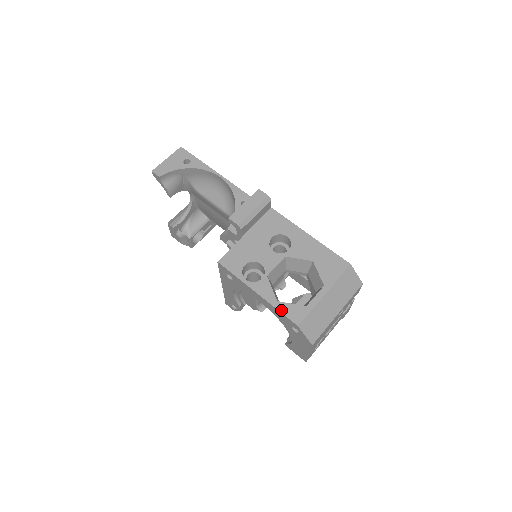
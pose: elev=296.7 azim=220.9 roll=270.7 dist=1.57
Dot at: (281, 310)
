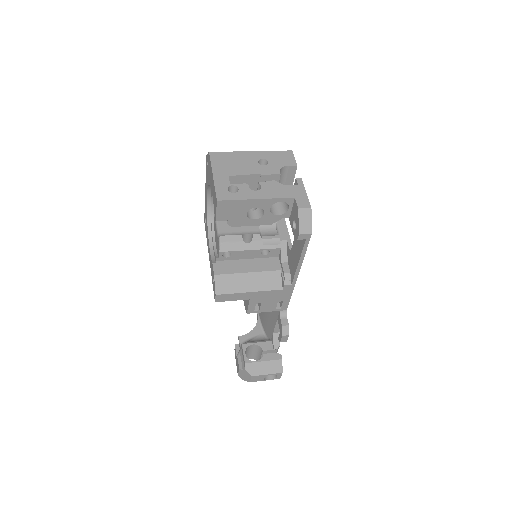
Dot at: occluded
